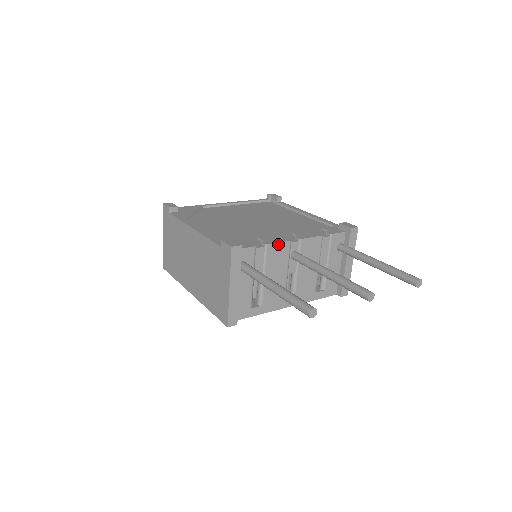
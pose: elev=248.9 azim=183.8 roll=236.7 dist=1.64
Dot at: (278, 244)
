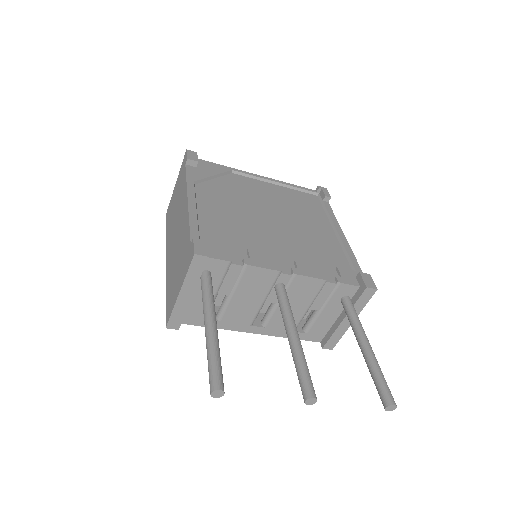
Dot at: (262, 269)
